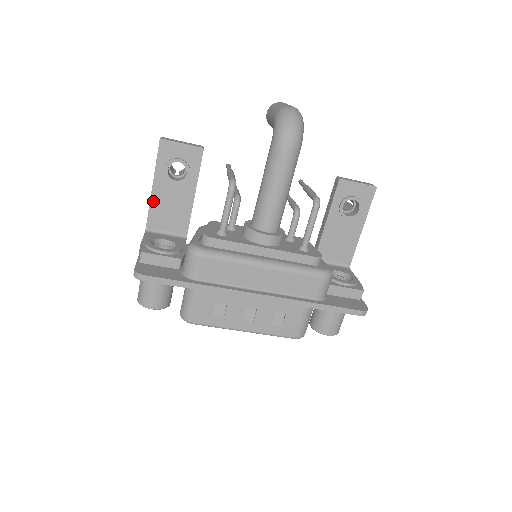
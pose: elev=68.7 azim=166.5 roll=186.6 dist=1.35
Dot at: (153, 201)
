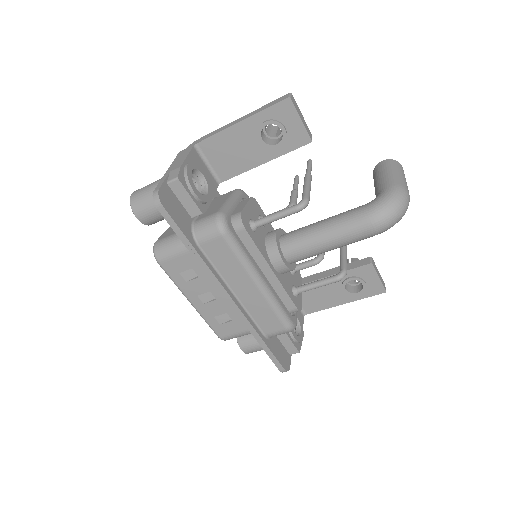
Dot at: (226, 132)
